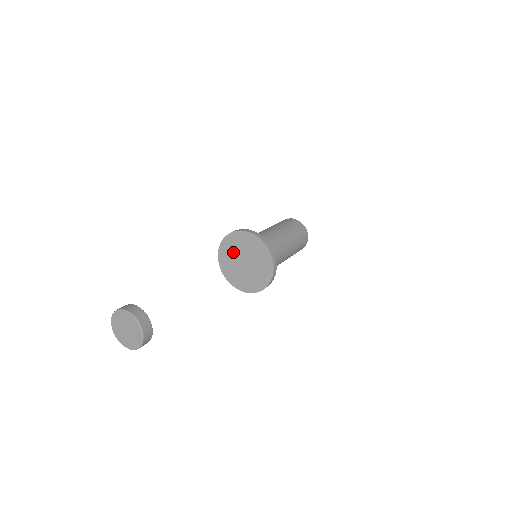
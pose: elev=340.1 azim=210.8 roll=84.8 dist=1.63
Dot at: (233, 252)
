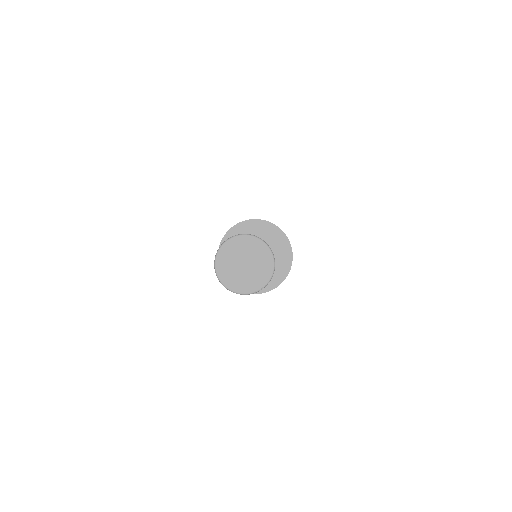
Dot at: occluded
